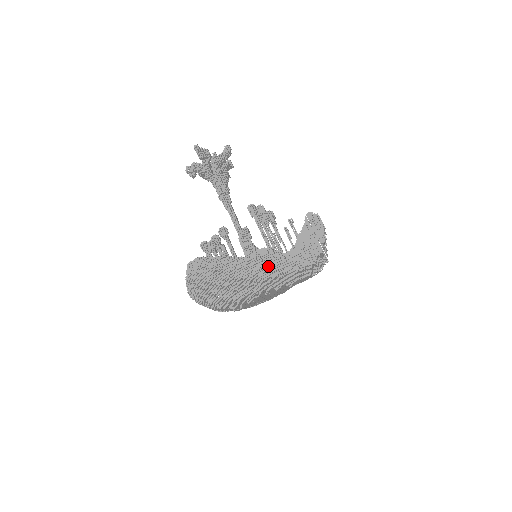
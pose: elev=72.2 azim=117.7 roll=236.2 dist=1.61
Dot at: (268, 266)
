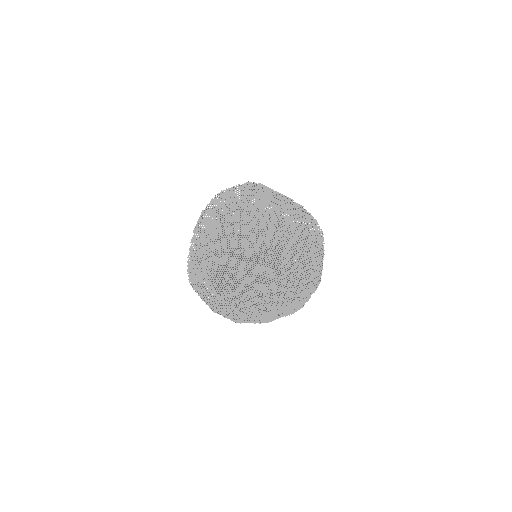
Dot at: (199, 217)
